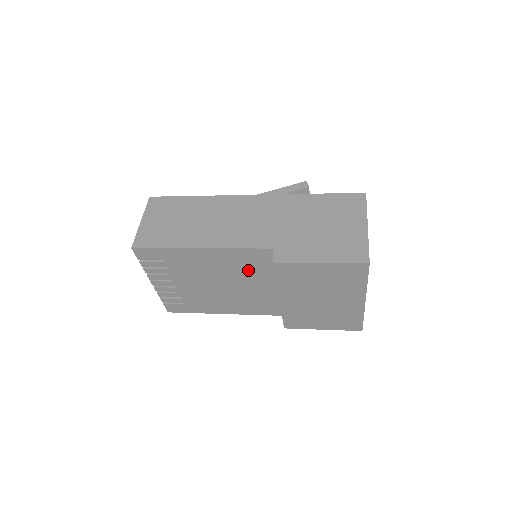
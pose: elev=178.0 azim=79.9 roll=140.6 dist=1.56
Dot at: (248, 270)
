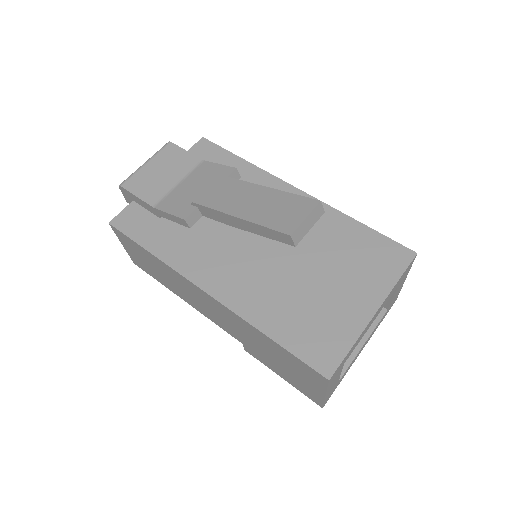
Dot at: occluded
